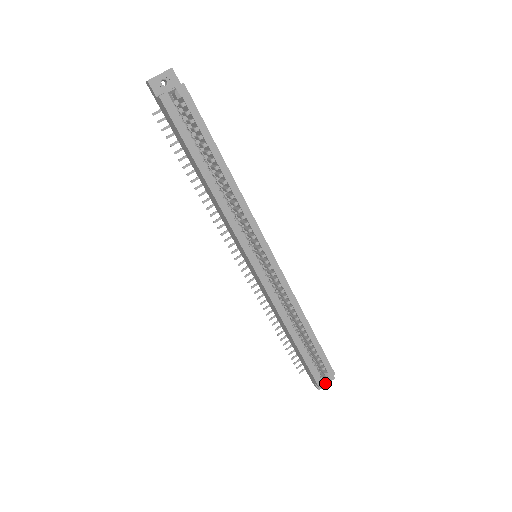
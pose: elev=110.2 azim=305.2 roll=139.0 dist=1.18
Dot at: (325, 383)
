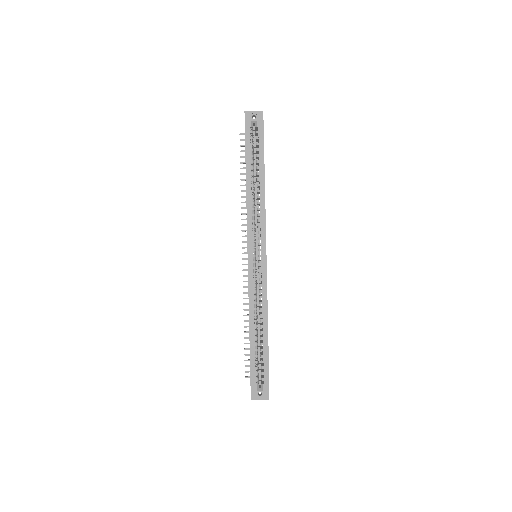
Dot at: (259, 397)
